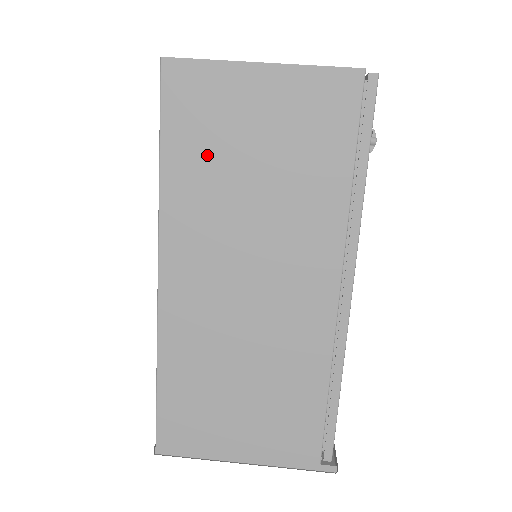
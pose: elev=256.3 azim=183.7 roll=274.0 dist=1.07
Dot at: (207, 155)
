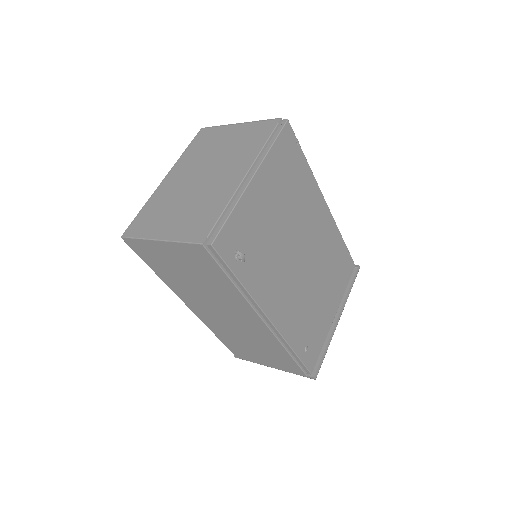
Dot at: (168, 271)
